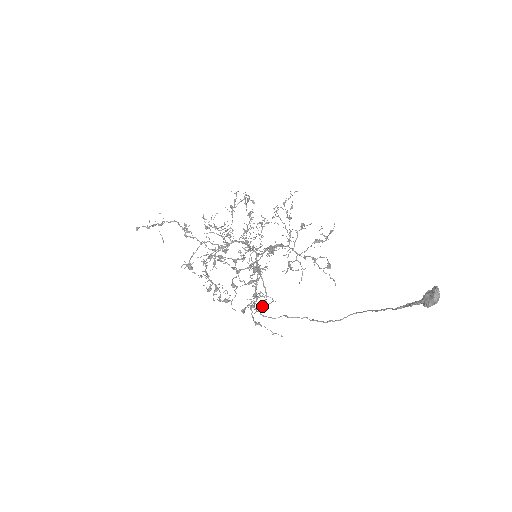
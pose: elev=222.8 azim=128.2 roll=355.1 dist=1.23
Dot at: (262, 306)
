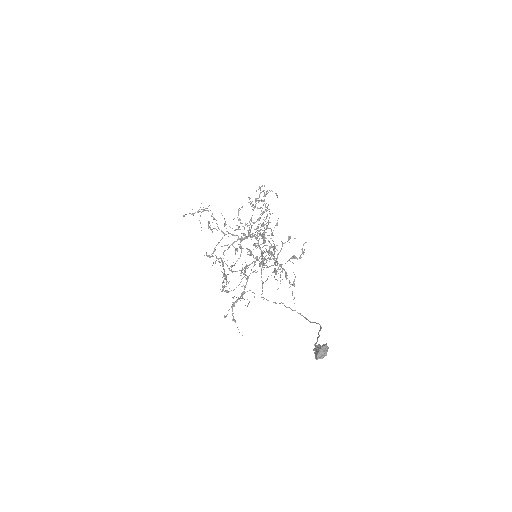
Dot at: occluded
